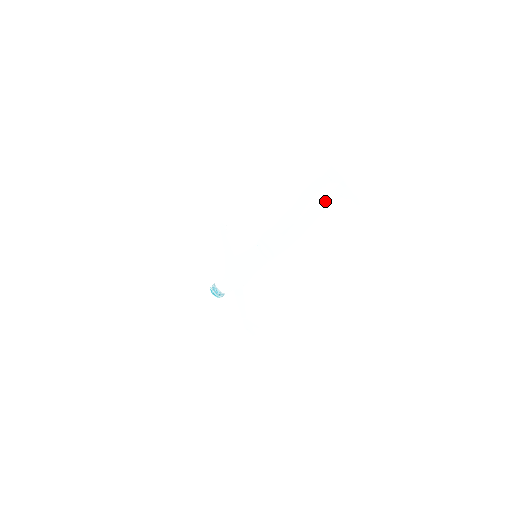
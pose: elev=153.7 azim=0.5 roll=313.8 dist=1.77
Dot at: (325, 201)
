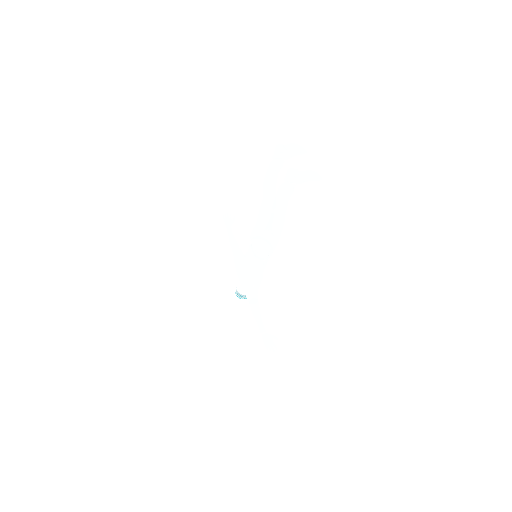
Dot at: (281, 197)
